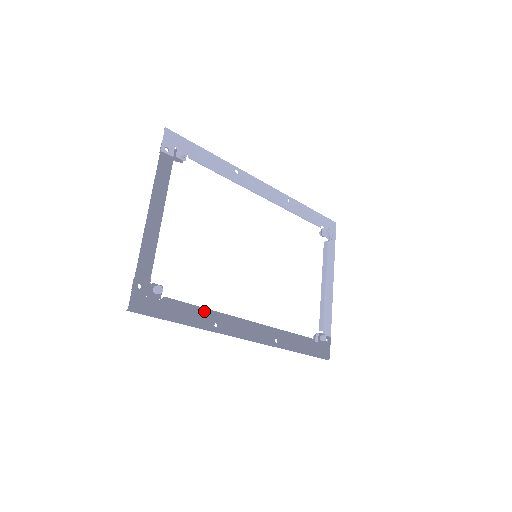
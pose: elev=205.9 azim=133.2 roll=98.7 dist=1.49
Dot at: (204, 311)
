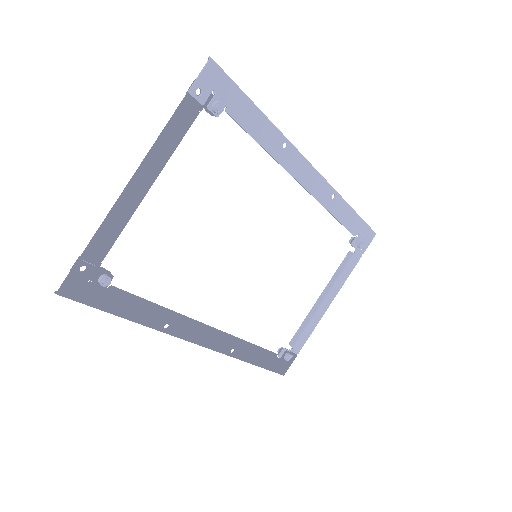
Dot at: (158, 309)
